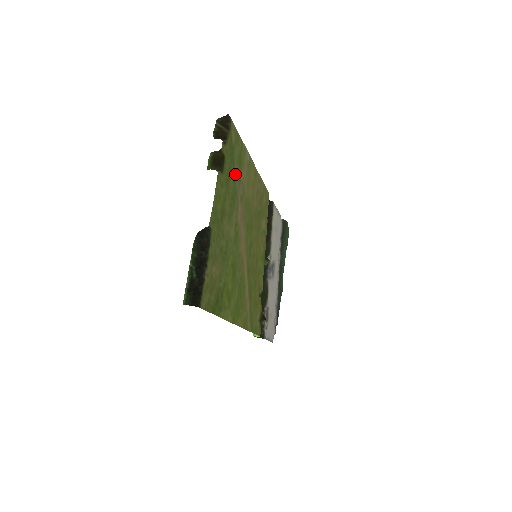
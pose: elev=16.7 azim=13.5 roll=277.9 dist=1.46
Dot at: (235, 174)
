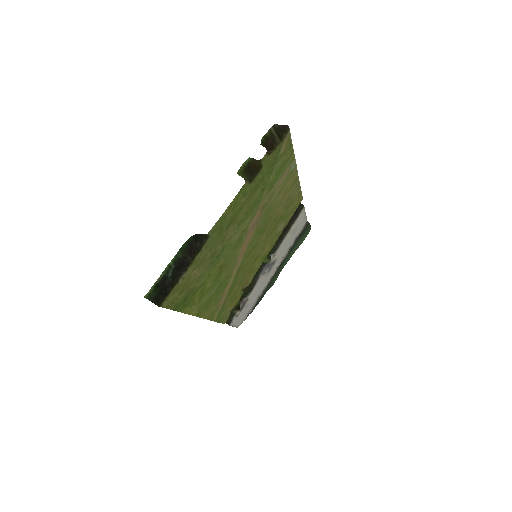
Dot at: (267, 183)
